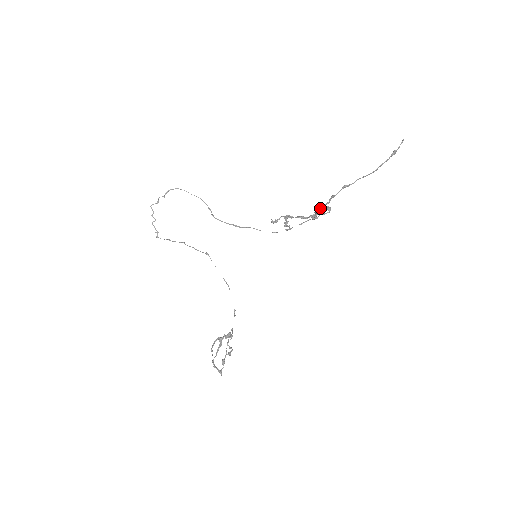
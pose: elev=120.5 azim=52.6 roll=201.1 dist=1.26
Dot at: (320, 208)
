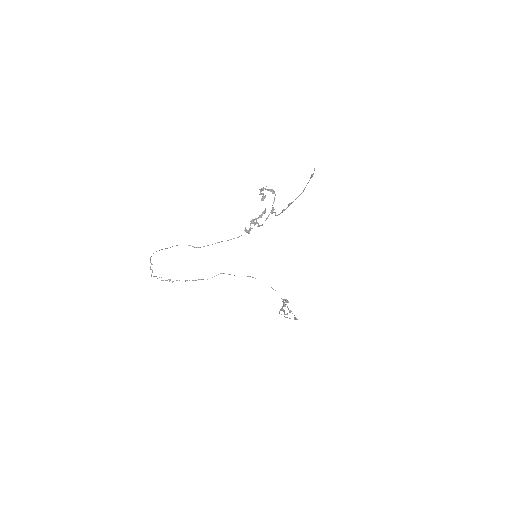
Dot at: occluded
